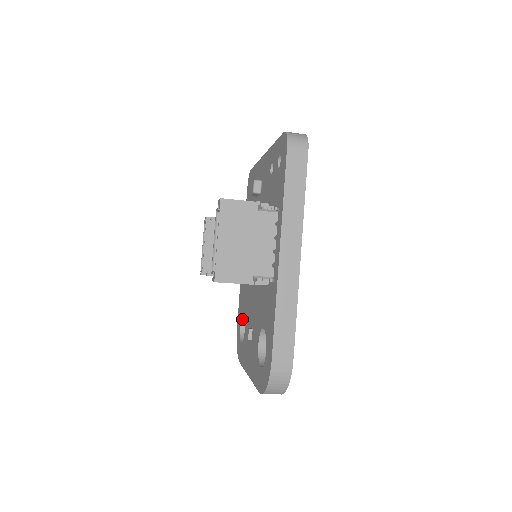
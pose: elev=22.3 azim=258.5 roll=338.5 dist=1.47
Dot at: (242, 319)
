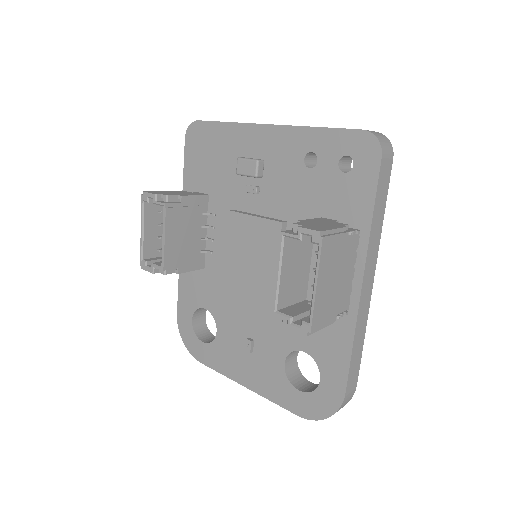
Dot at: (195, 312)
